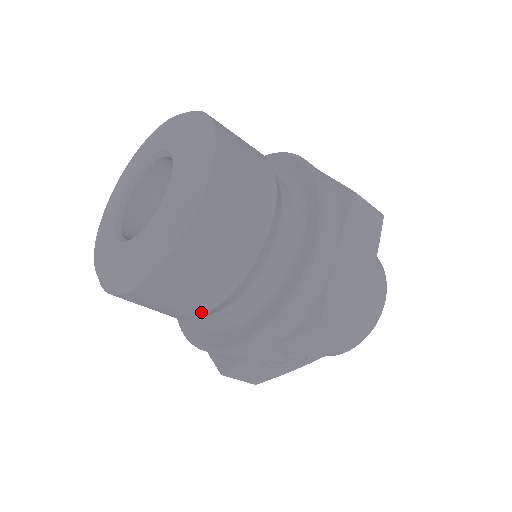
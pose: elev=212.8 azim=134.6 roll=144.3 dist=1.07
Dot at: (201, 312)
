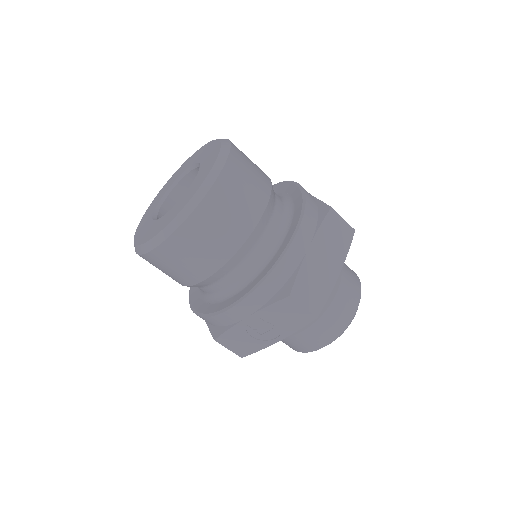
Dot at: (203, 276)
